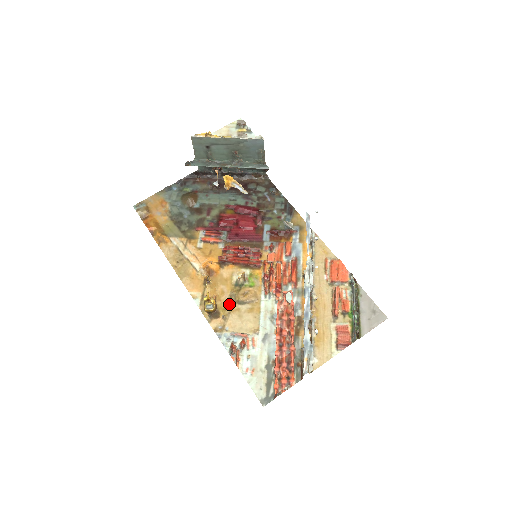
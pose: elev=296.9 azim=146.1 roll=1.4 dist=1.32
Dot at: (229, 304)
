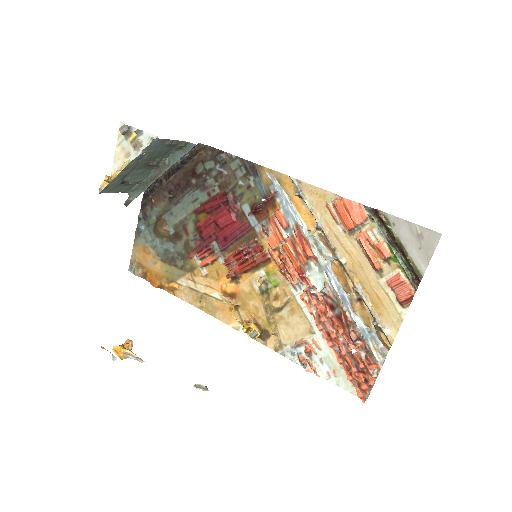
Dot at: (269, 317)
